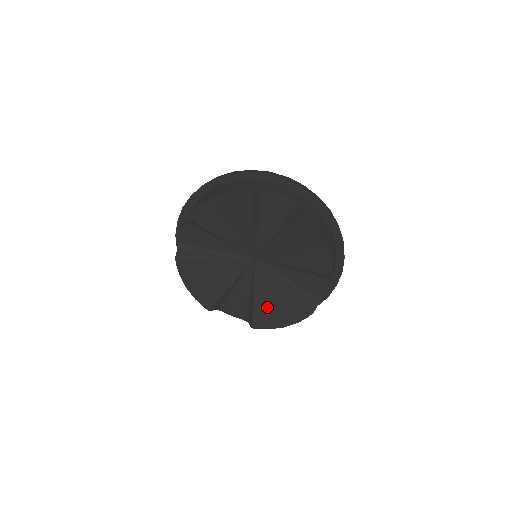
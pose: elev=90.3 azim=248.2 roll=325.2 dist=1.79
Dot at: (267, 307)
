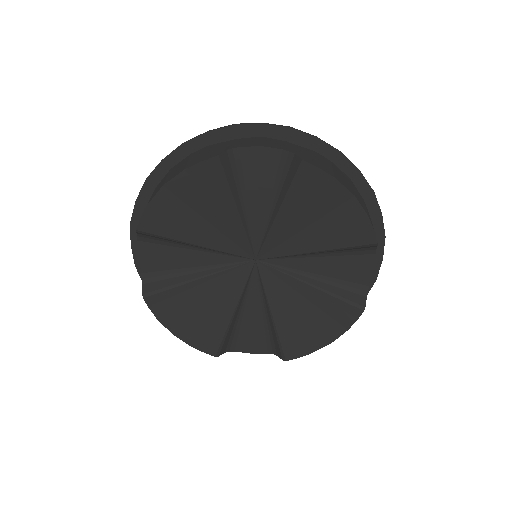
Dot at: (296, 324)
